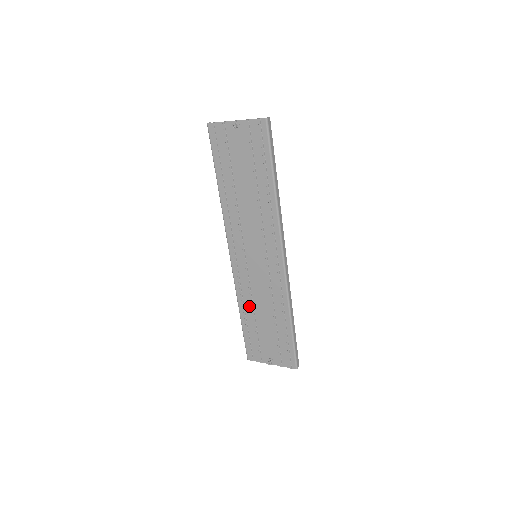
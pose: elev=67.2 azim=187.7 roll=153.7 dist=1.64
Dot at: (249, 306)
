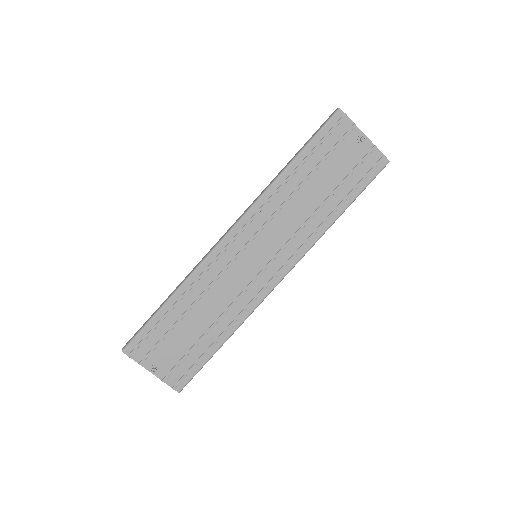
Dot at: (193, 297)
